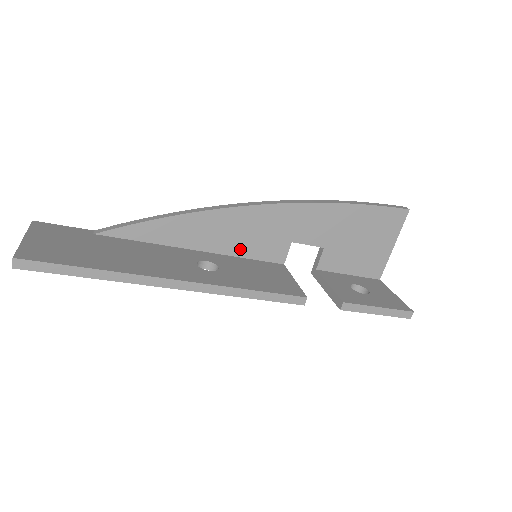
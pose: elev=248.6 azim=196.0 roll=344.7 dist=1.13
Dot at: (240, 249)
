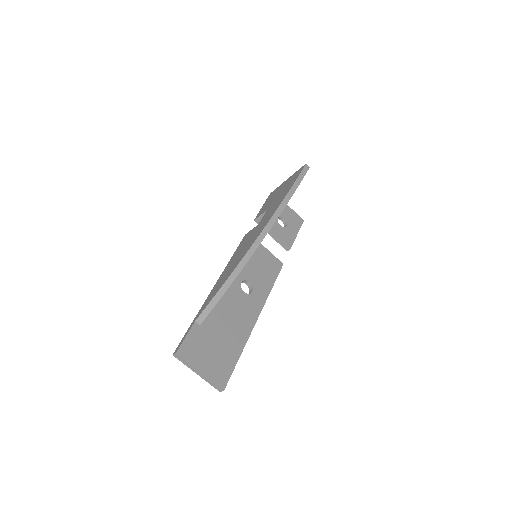
Dot at: occluded
